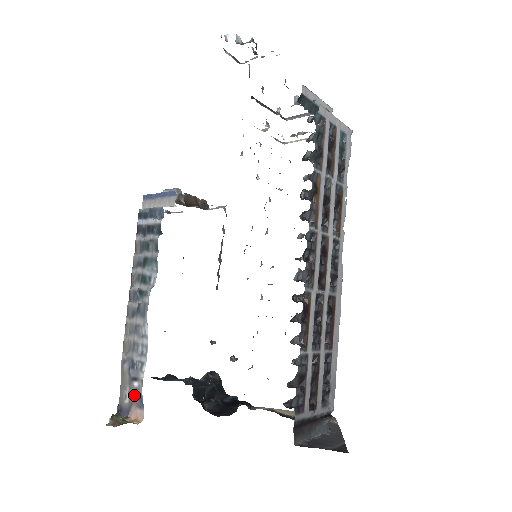
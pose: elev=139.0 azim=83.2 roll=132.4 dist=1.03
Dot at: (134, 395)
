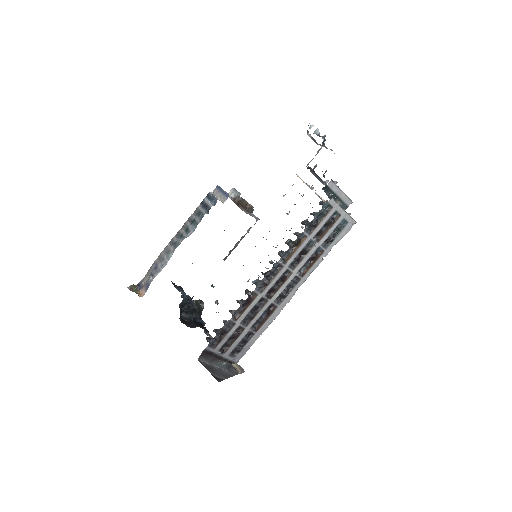
Dot at: (147, 282)
